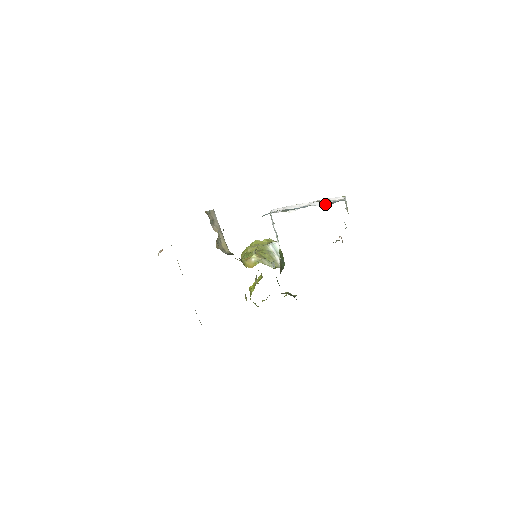
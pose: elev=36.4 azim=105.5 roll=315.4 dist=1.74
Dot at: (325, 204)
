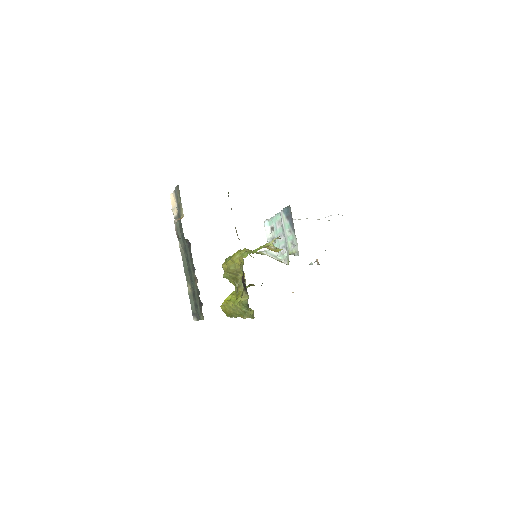
Dot at: occluded
